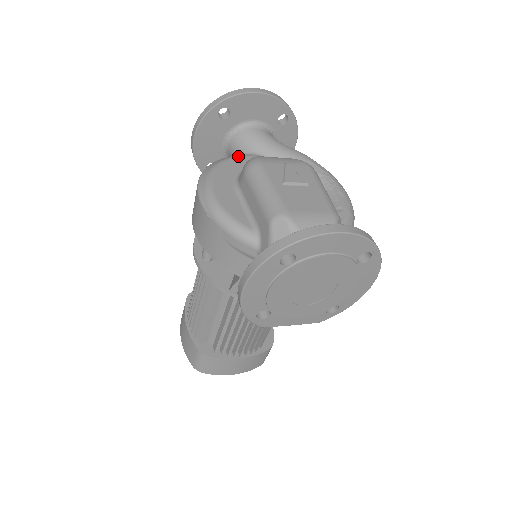
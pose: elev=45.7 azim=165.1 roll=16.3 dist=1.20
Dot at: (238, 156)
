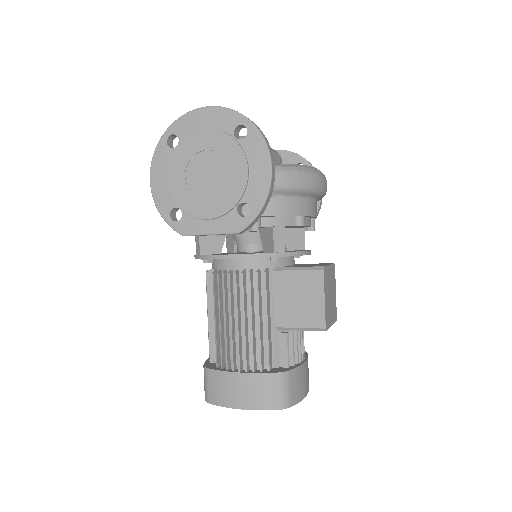
Dot at: occluded
